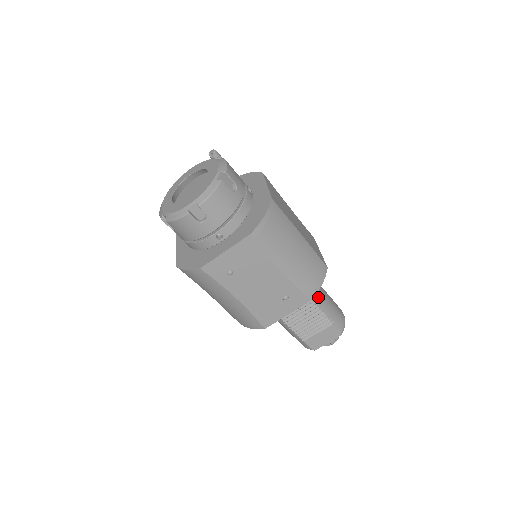
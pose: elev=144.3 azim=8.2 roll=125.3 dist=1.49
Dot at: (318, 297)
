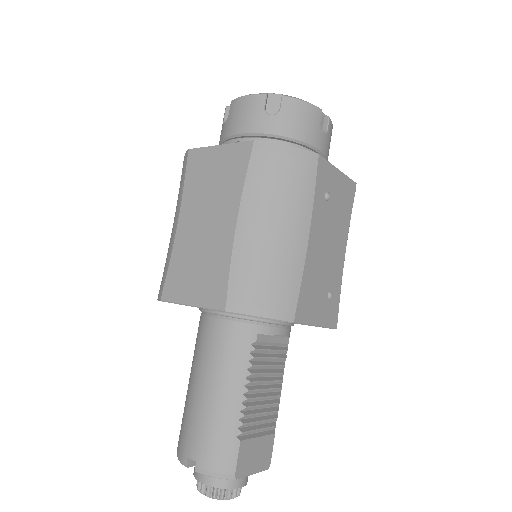
Dot at: occluded
